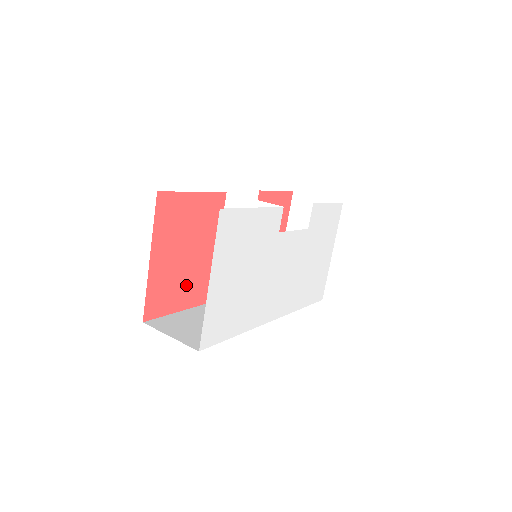
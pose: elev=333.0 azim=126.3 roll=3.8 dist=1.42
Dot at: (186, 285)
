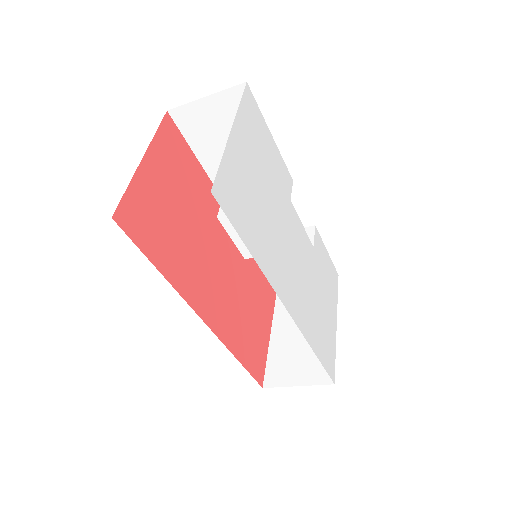
Dot at: (169, 243)
